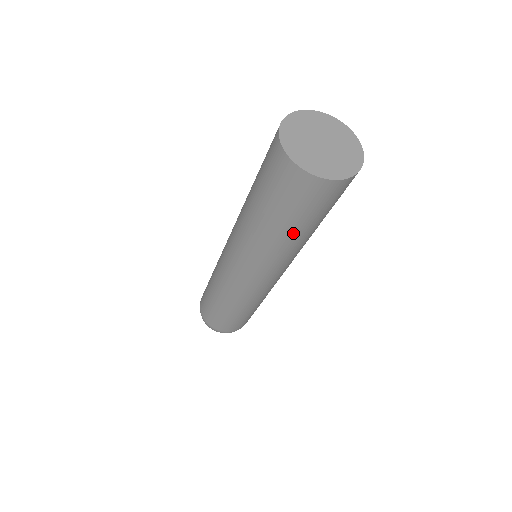
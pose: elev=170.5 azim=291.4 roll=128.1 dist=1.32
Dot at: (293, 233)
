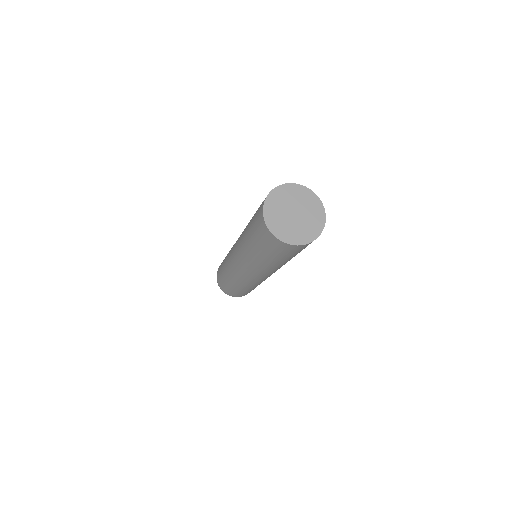
Dot at: occluded
